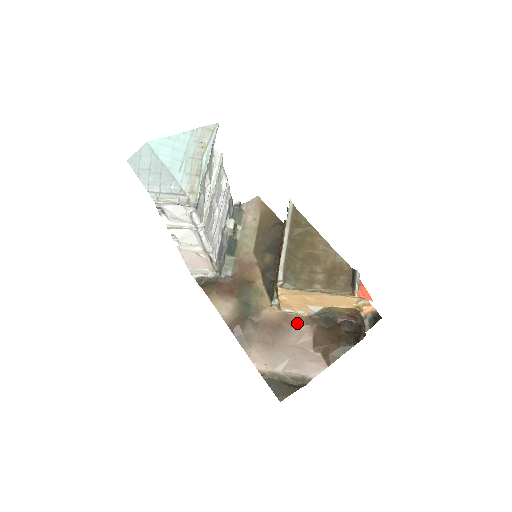
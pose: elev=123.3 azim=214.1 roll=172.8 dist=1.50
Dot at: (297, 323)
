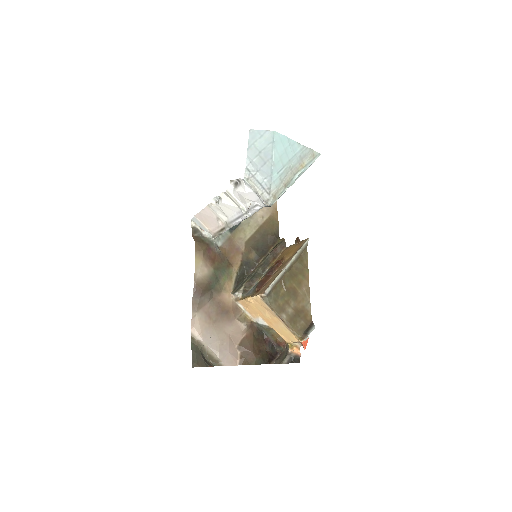
Dot at: (240, 319)
